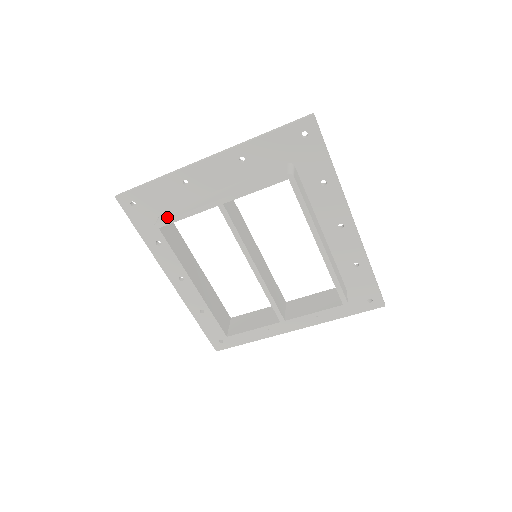
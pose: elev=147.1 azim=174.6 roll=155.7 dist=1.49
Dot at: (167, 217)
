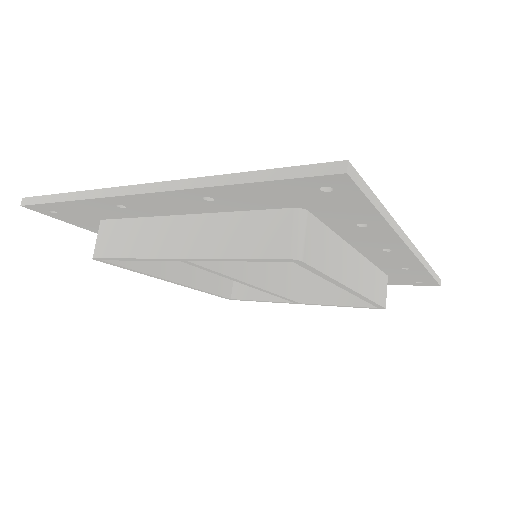
Dot at: (108, 251)
